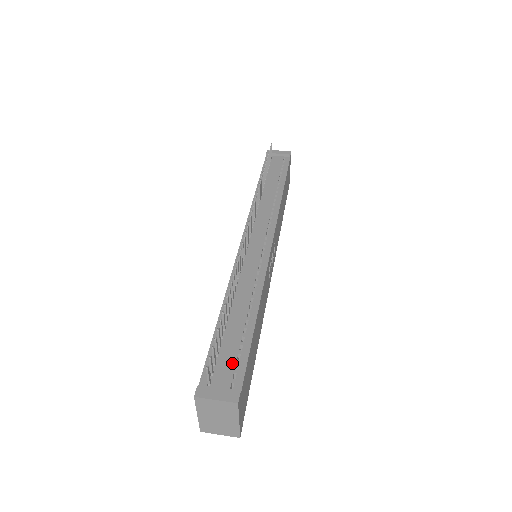
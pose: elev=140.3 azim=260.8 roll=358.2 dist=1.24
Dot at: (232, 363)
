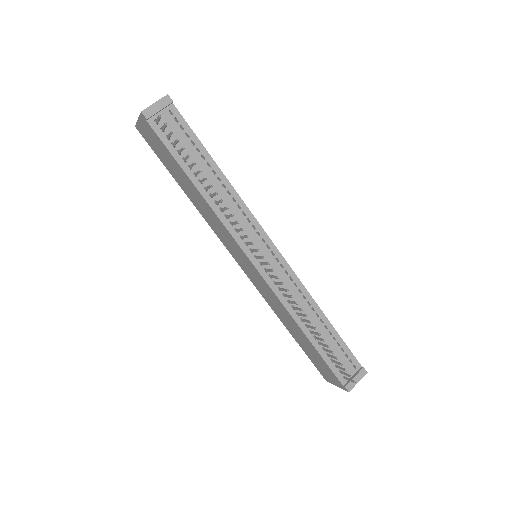
Dot at: (343, 357)
